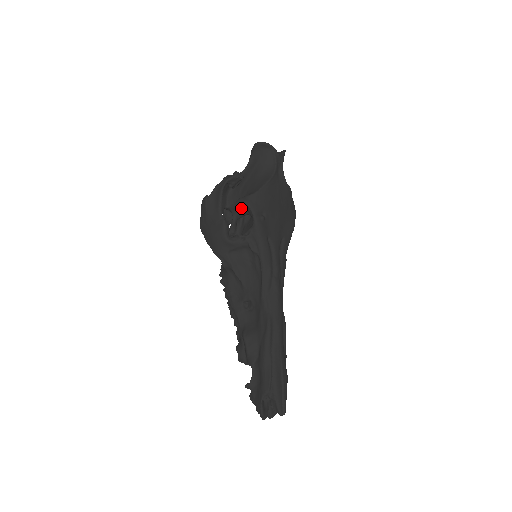
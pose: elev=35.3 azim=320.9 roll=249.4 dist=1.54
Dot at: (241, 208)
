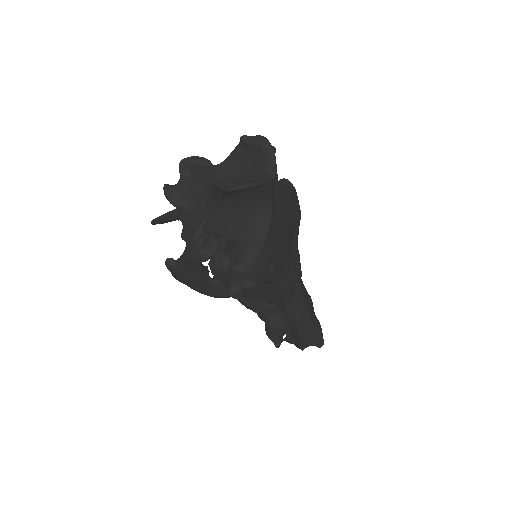
Dot at: occluded
